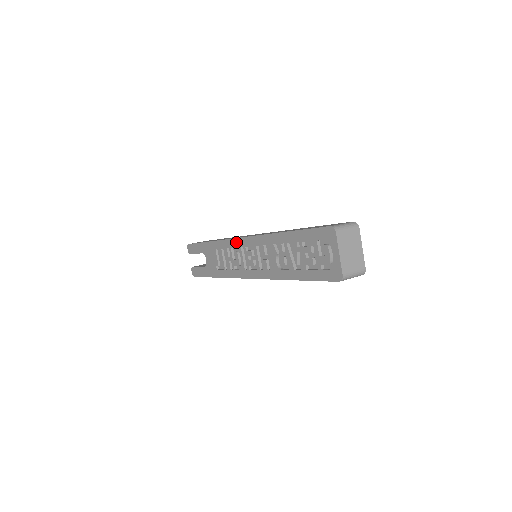
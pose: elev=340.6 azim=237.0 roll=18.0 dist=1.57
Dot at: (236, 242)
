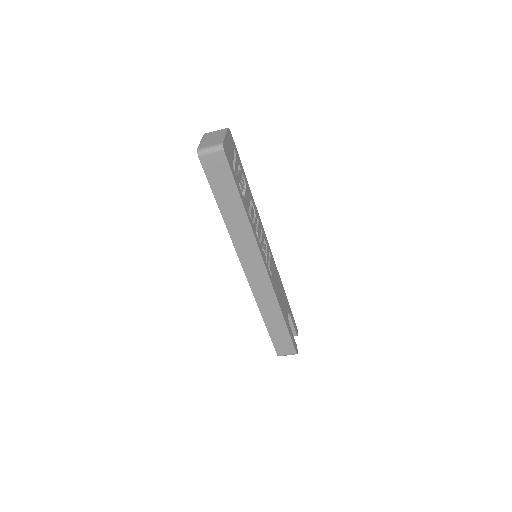
Dot at: occluded
